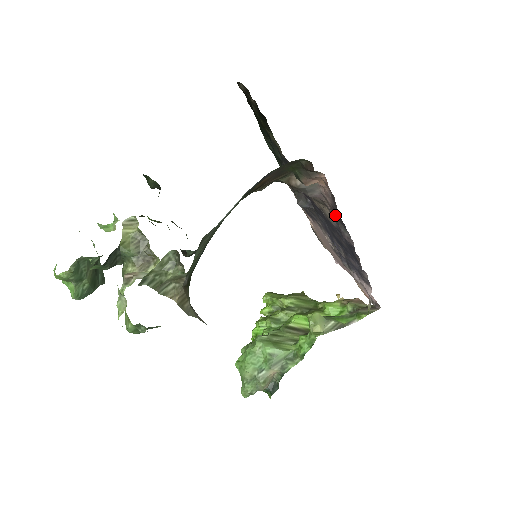
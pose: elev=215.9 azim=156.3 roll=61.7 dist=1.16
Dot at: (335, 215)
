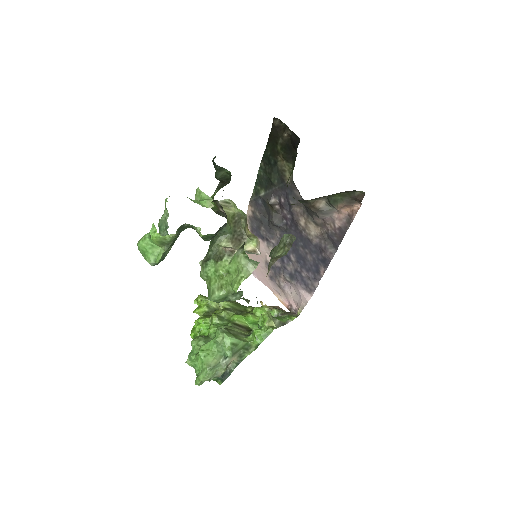
Dot at: (335, 235)
